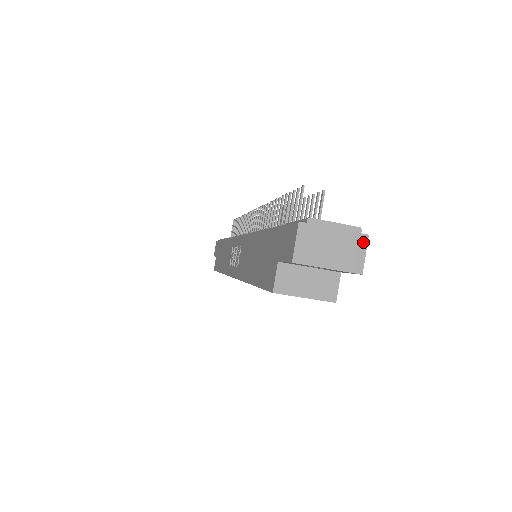
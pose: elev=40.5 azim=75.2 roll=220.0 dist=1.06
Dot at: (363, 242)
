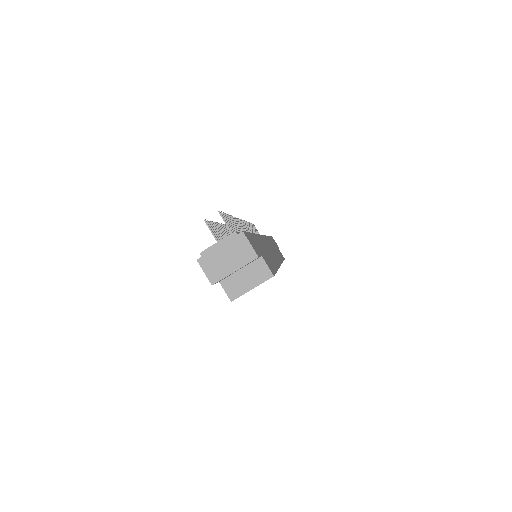
Dot at: (243, 239)
